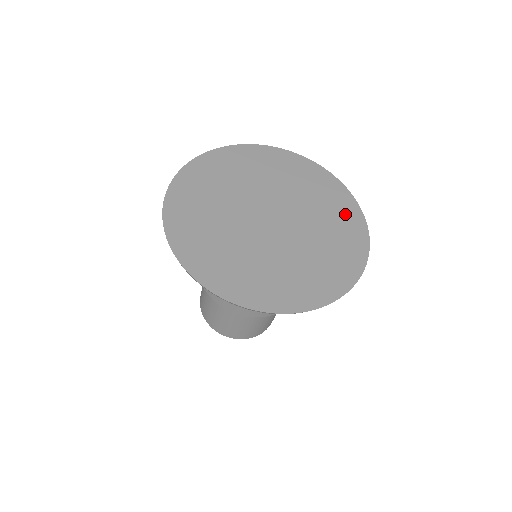
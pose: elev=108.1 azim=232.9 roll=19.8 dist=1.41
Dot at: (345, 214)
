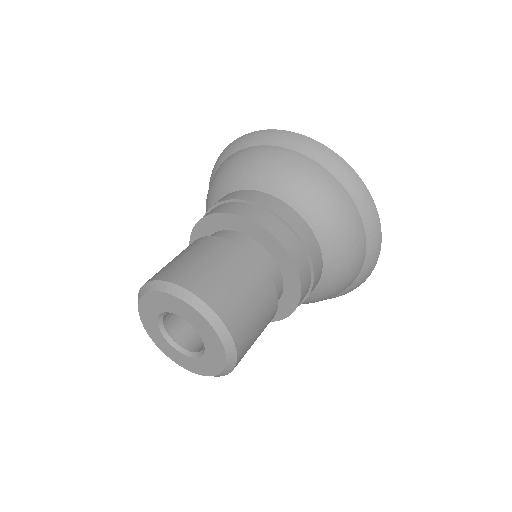
Dot at: occluded
